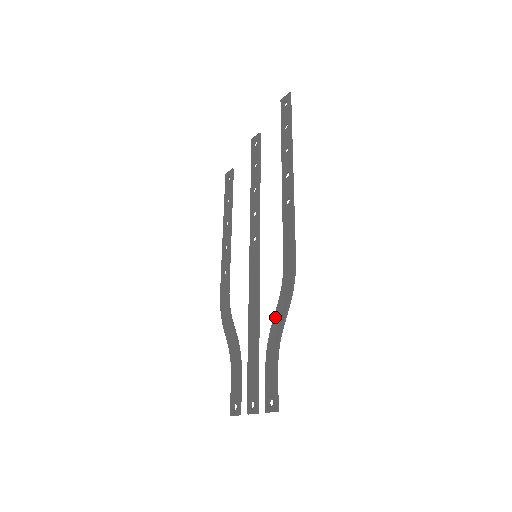
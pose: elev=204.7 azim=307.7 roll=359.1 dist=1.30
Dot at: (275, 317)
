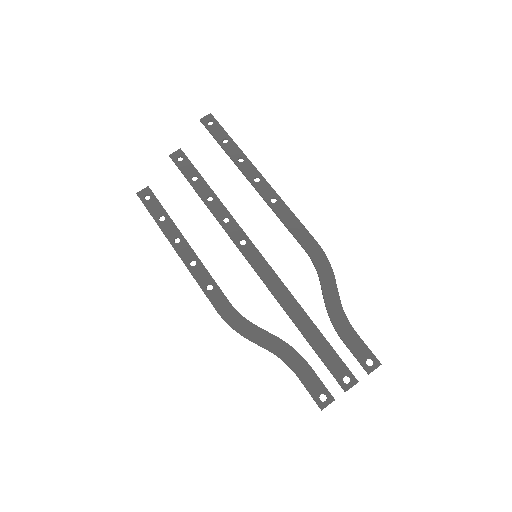
Dot at: (326, 294)
